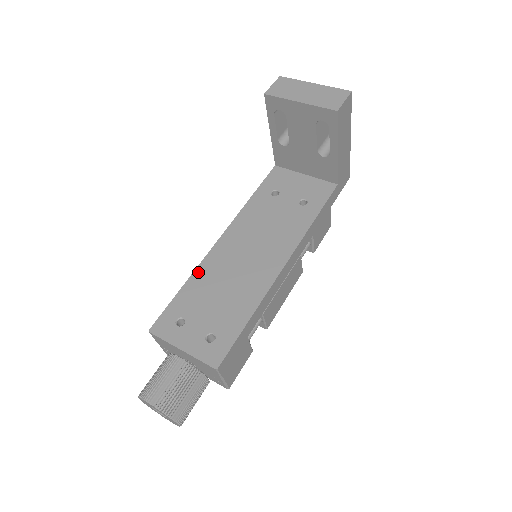
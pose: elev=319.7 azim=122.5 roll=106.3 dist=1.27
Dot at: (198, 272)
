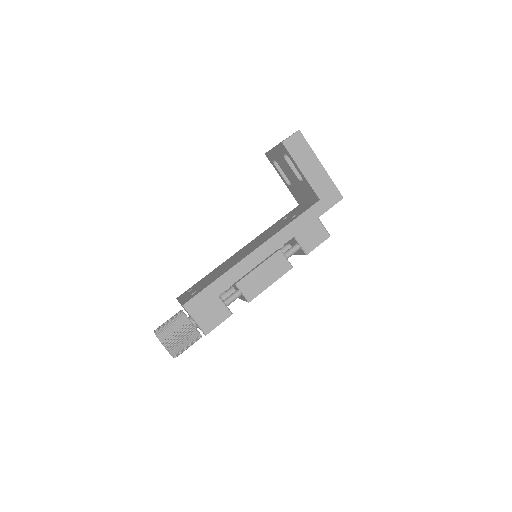
Dot at: (217, 267)
